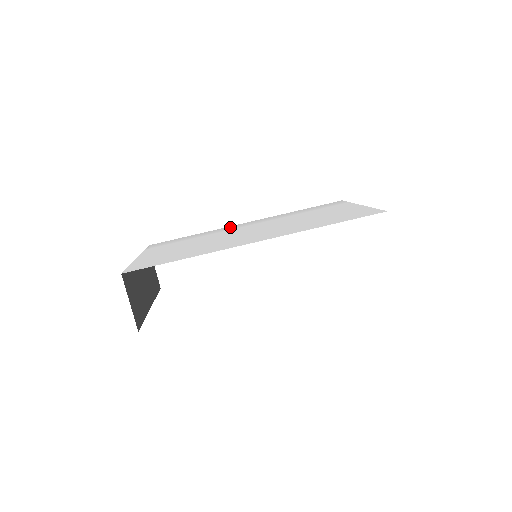
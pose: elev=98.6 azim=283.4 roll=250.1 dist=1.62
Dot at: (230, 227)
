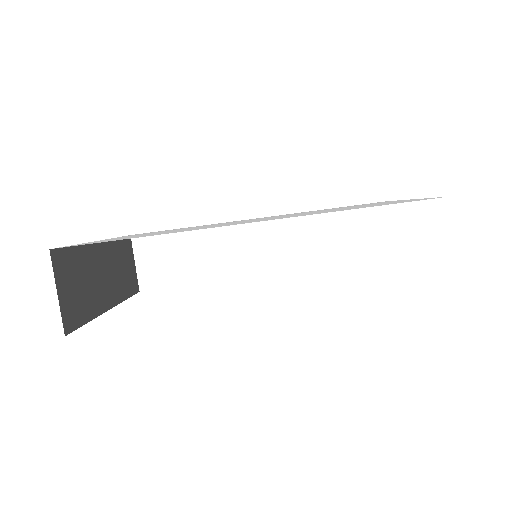
Dot at: occluded
